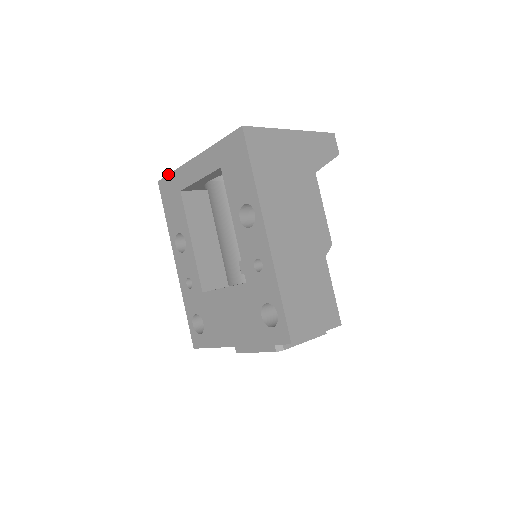
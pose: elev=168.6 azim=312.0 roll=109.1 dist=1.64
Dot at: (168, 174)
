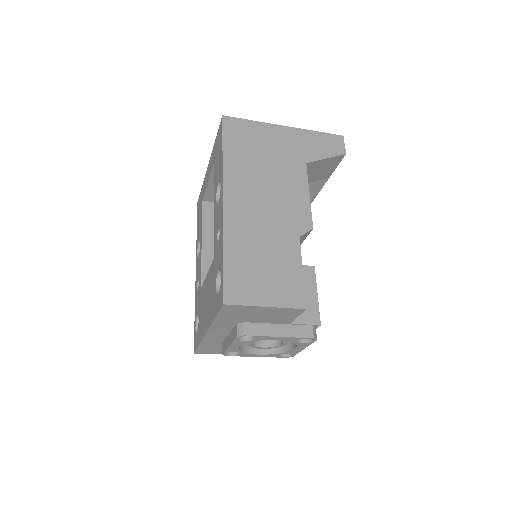
Dot at: occluded
